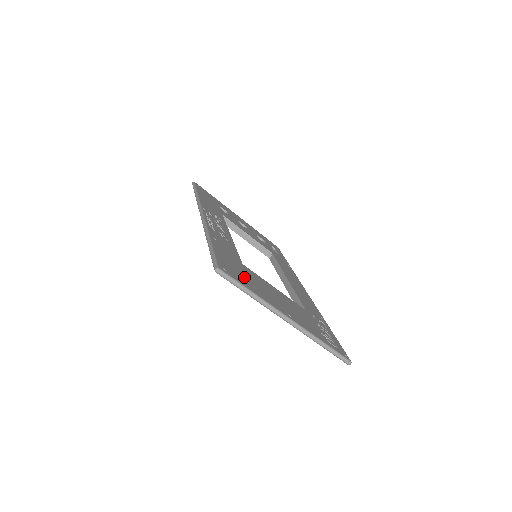
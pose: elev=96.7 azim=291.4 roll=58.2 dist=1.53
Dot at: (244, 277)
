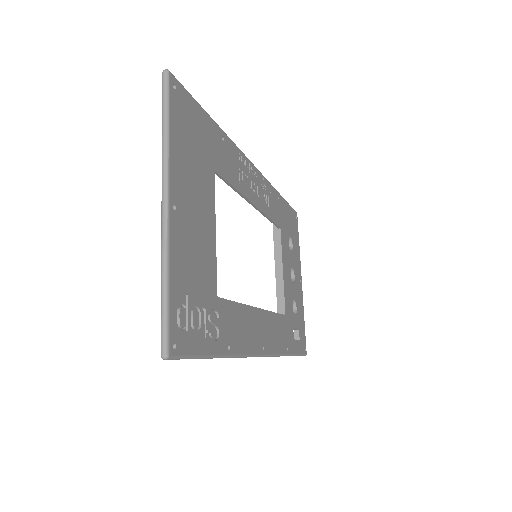
Dot at: (189, 138)
